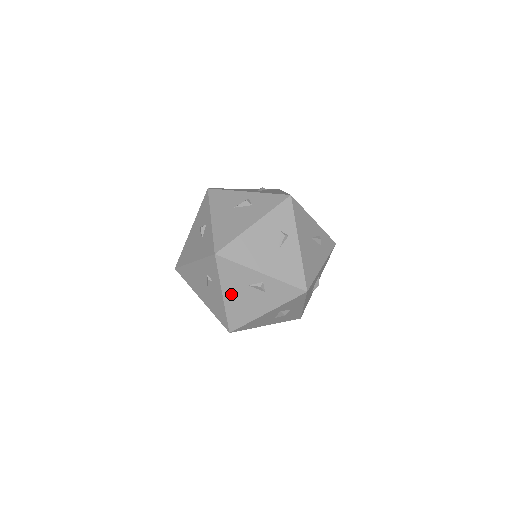
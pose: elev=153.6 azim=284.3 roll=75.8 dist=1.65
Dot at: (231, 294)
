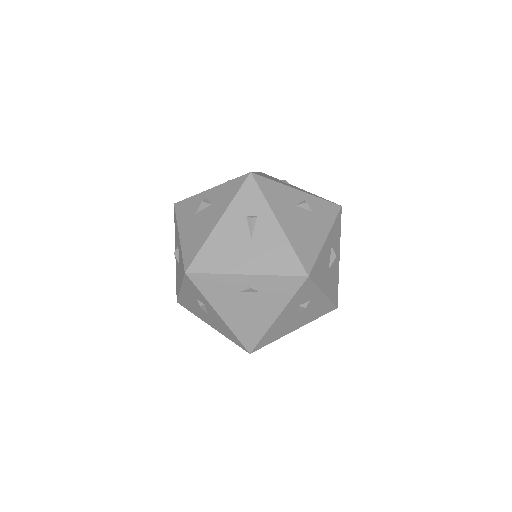
Dot at: (285, 219)
